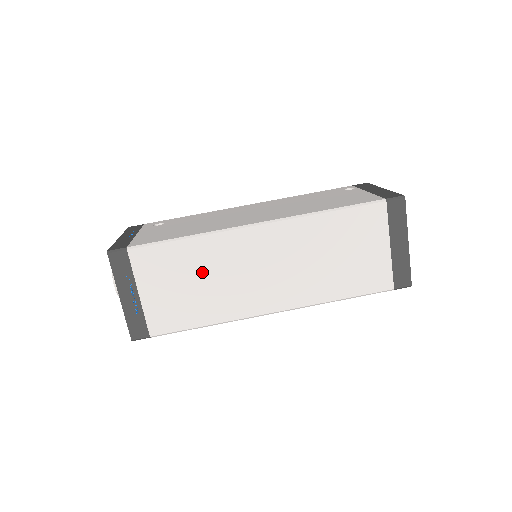
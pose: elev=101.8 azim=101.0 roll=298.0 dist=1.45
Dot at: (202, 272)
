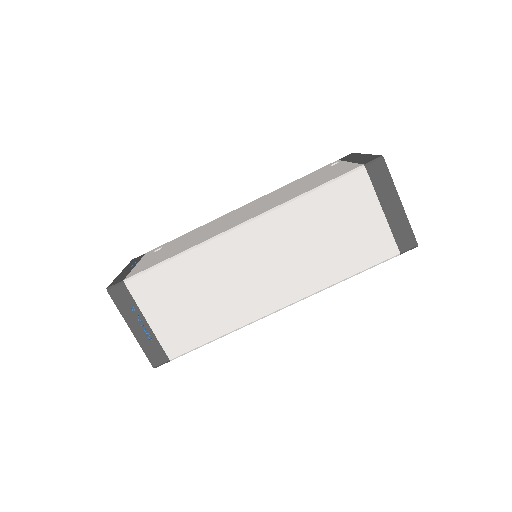
Dot at: (201, 286)
